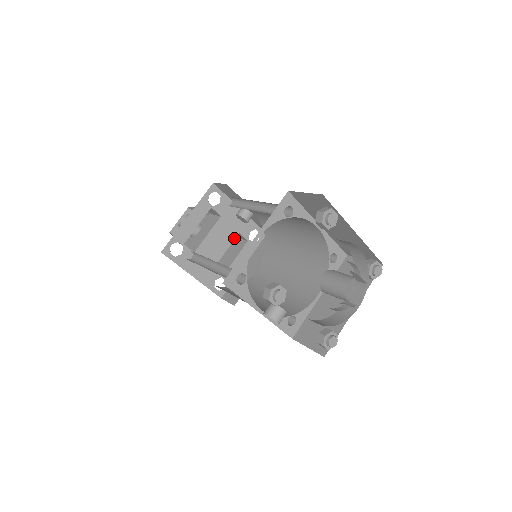
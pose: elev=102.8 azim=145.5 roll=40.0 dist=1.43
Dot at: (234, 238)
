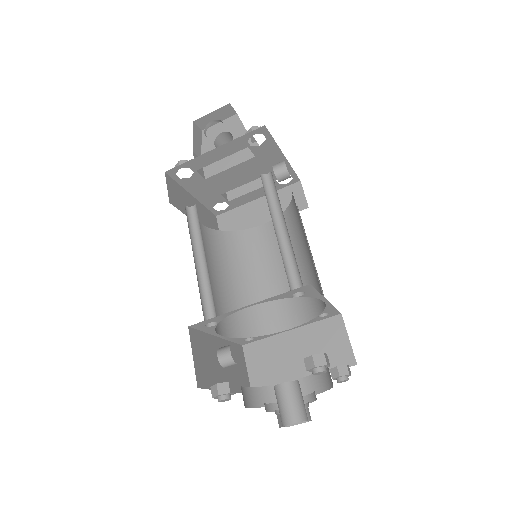
Dot at: occluded
